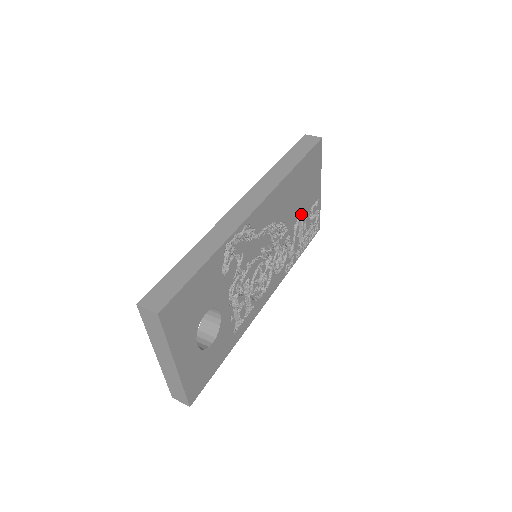
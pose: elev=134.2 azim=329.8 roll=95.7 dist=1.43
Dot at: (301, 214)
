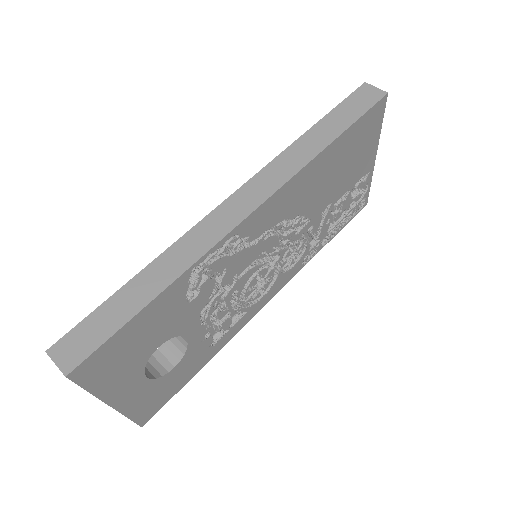
Dot at: (336, 197)
